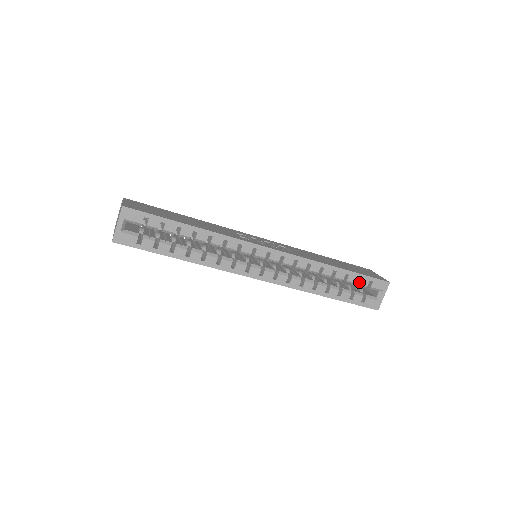
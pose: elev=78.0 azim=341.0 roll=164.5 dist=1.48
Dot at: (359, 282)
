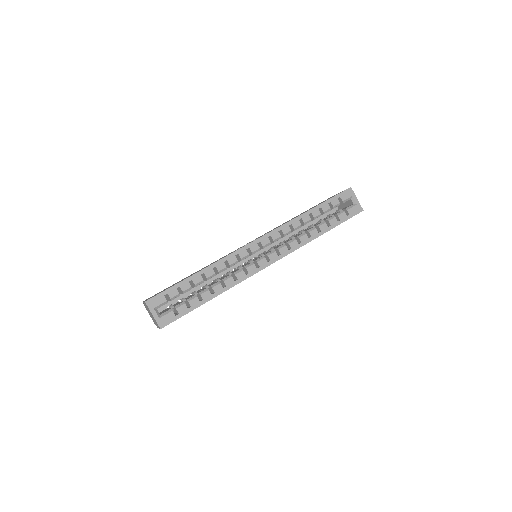
Dot at: (332, 206)
